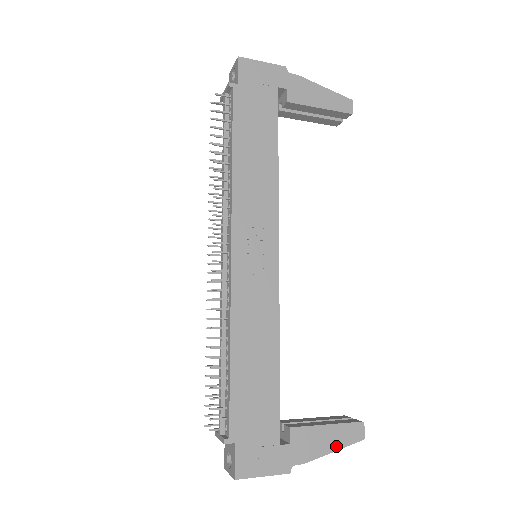
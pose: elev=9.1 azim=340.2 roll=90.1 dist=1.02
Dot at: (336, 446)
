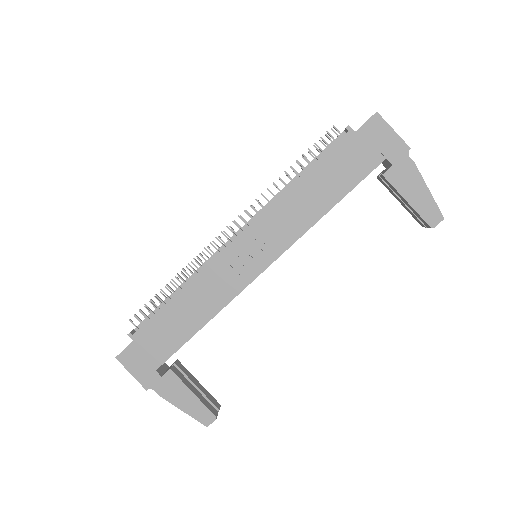
Dot at: (186, 409)
